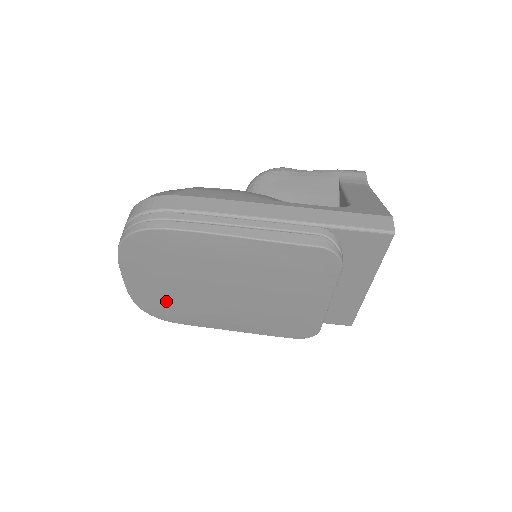
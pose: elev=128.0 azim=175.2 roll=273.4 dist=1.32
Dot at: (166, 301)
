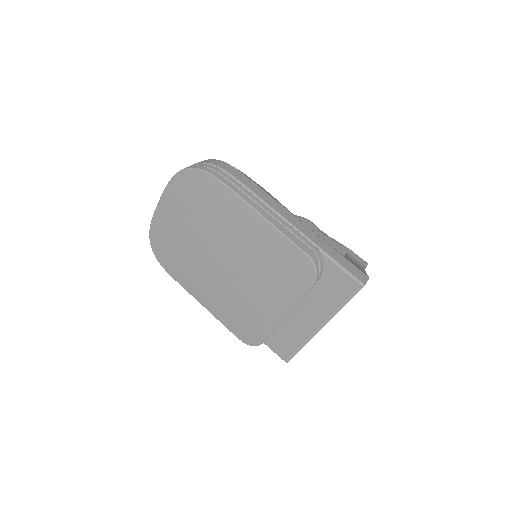
Dot at: (173, 242)
